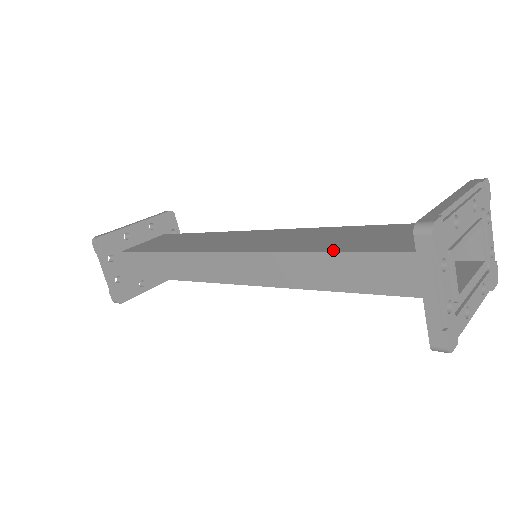
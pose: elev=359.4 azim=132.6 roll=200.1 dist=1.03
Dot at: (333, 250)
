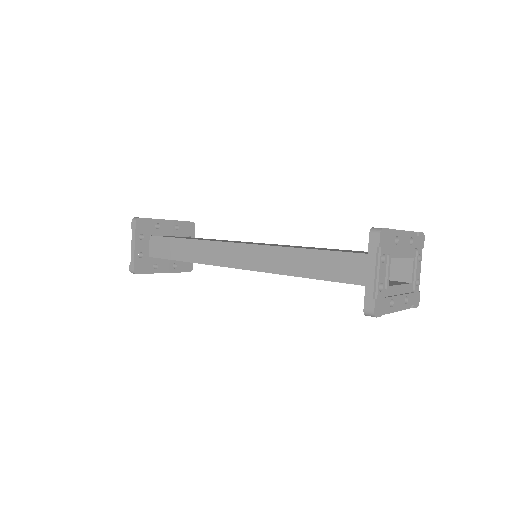
Dot at: (315, 249)
